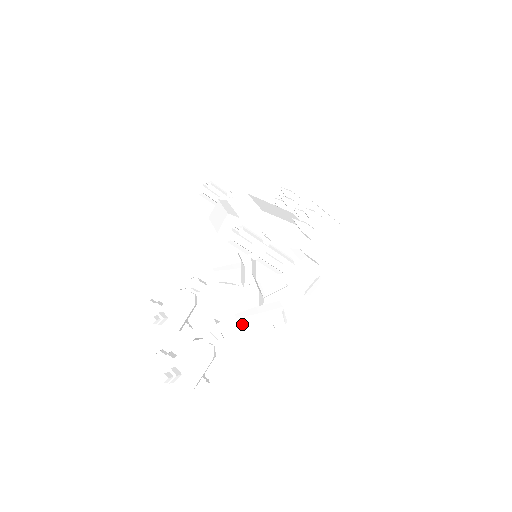
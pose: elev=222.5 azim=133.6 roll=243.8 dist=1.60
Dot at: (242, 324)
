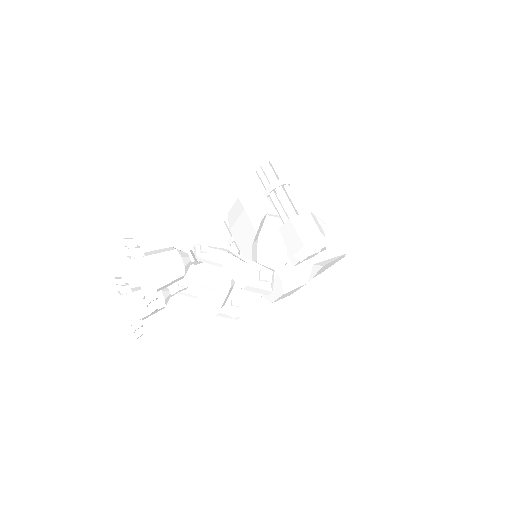
Dot at: (230, 253)
